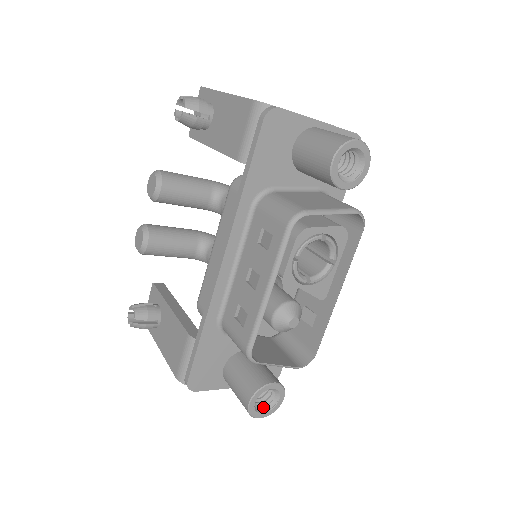
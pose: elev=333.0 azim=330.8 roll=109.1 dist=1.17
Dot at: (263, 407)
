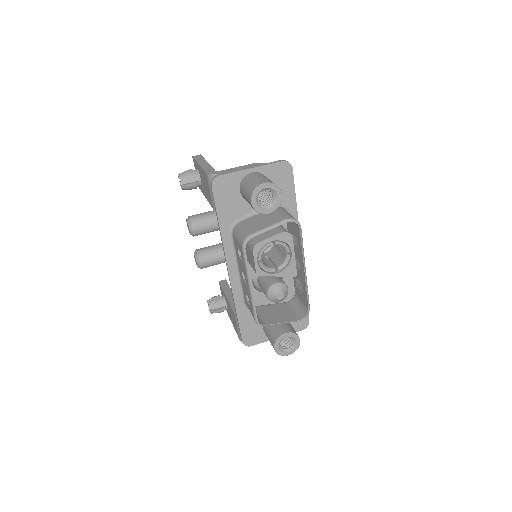
Dot at: (288, 348)
